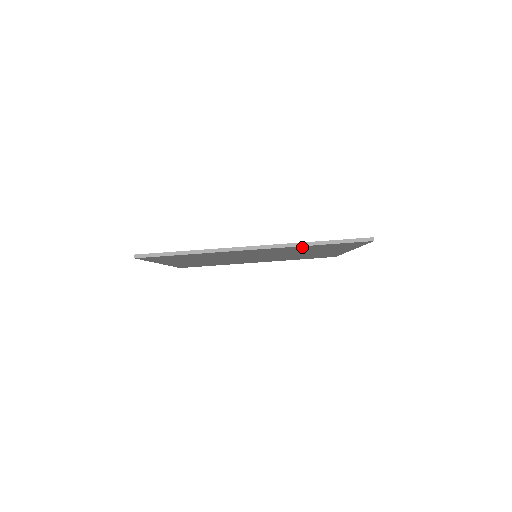
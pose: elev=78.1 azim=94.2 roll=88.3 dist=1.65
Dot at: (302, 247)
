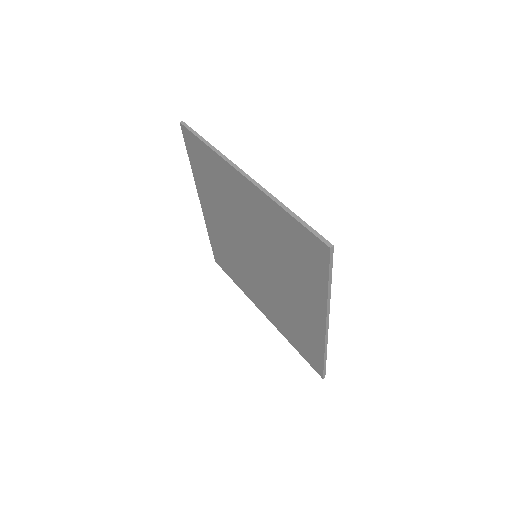
Dot at: (277, 215)
